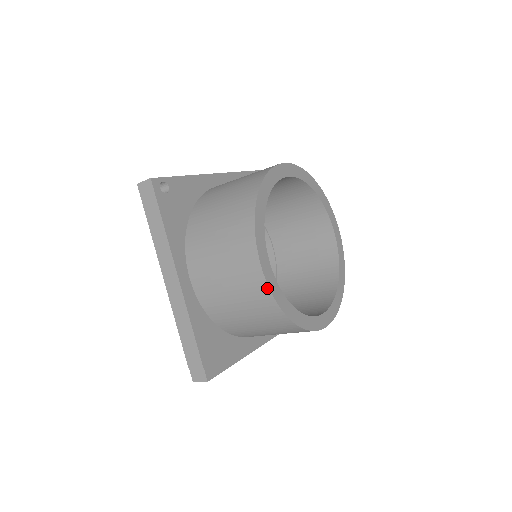
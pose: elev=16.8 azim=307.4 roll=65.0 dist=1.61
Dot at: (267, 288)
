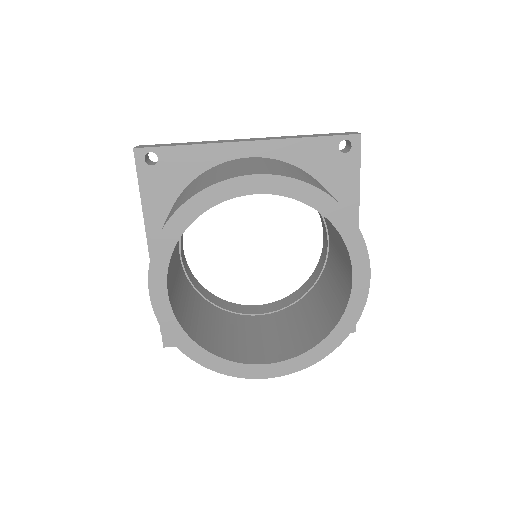
Dot at: (157, 318)
